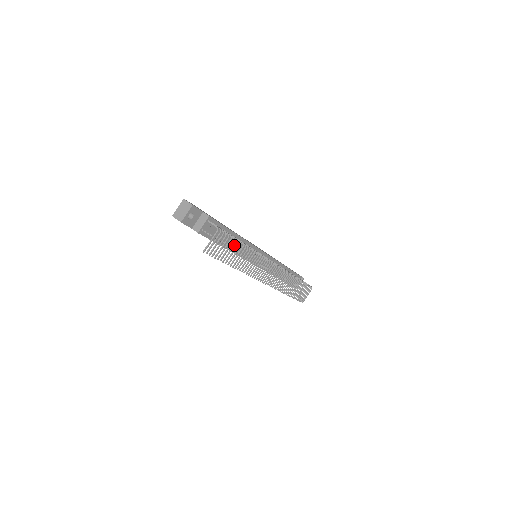
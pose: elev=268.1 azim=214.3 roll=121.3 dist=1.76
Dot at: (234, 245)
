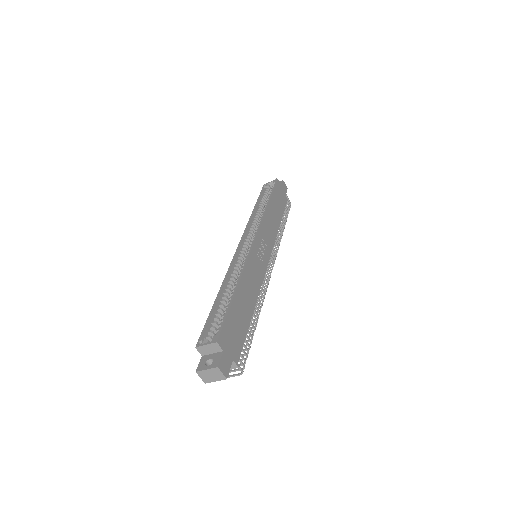
Dot at: occluded
